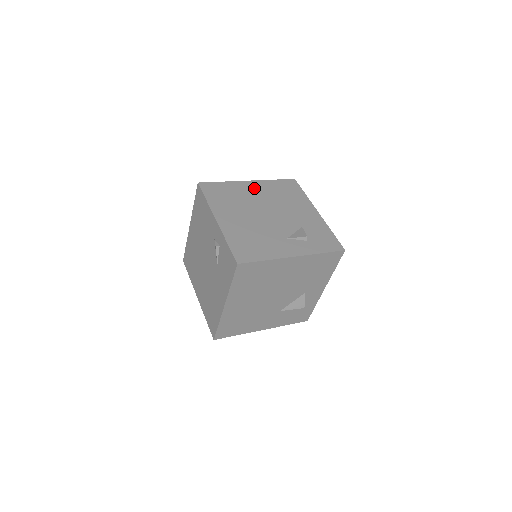
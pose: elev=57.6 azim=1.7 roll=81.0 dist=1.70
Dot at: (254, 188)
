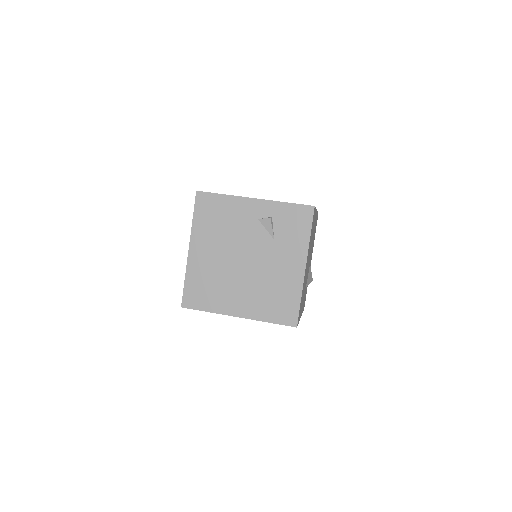
Dot at: occluded
